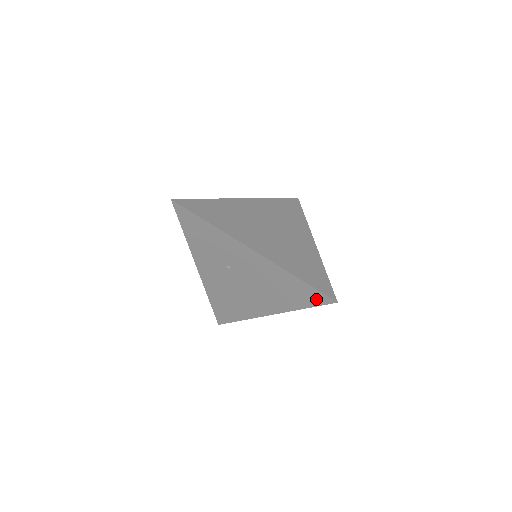
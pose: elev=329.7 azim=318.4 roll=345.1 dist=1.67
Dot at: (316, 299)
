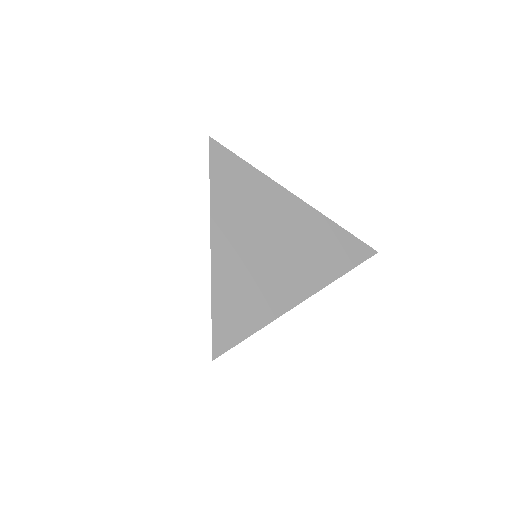
Dot at: occluded
